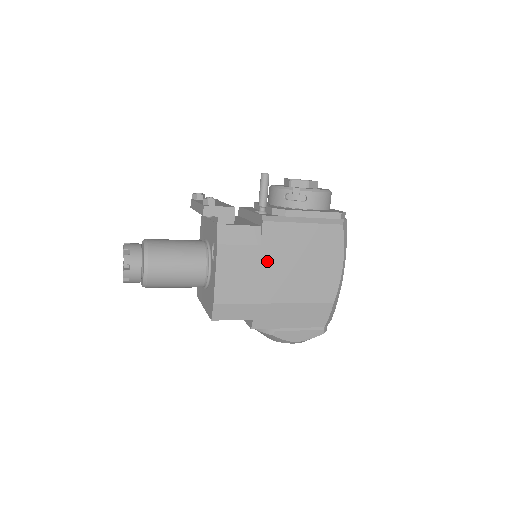
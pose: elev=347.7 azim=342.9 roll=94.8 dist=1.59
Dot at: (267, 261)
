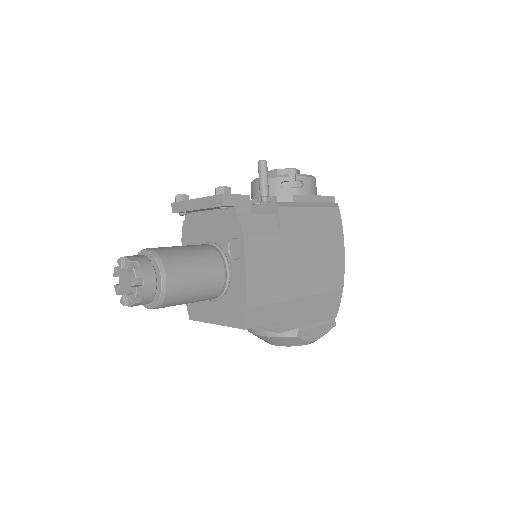
Dot at: (287, 251)
